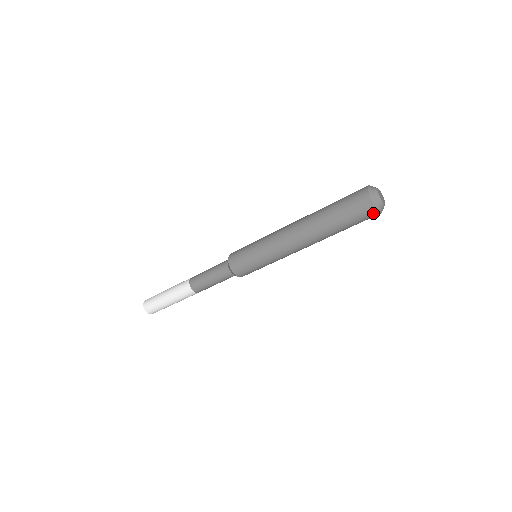
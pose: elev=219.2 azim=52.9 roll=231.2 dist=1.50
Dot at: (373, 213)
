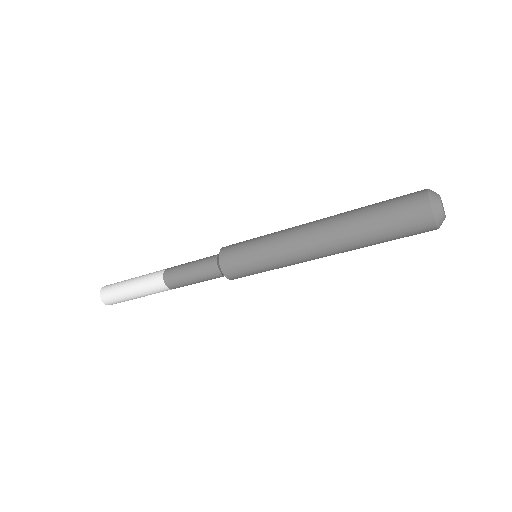
Dot at: (427, 224)
